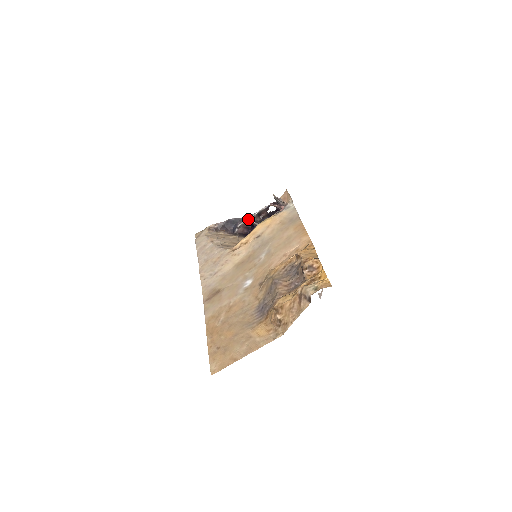
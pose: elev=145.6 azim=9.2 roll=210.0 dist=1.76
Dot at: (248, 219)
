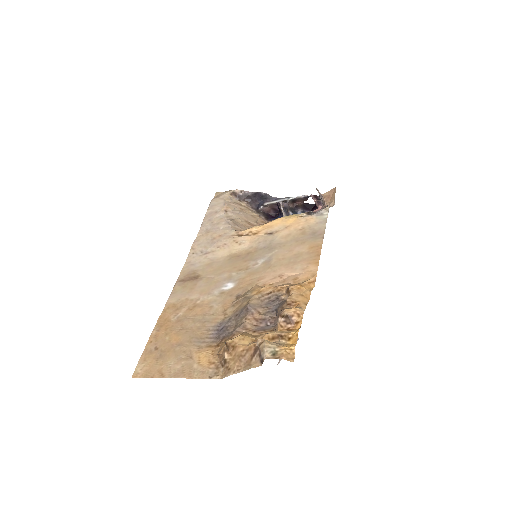
Dot at: (279, 201)
